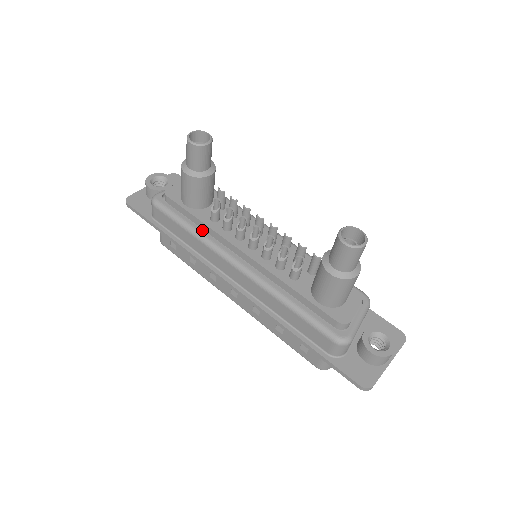
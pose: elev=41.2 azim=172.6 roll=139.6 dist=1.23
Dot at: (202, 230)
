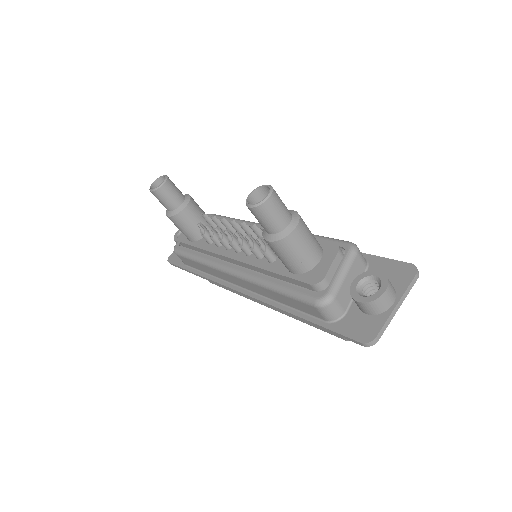
Dot at: (205, 256)
